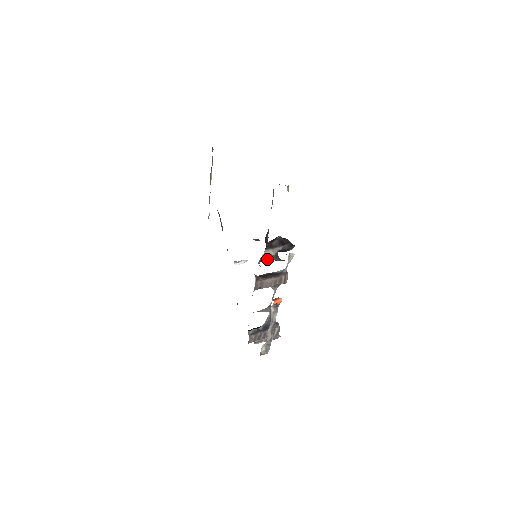
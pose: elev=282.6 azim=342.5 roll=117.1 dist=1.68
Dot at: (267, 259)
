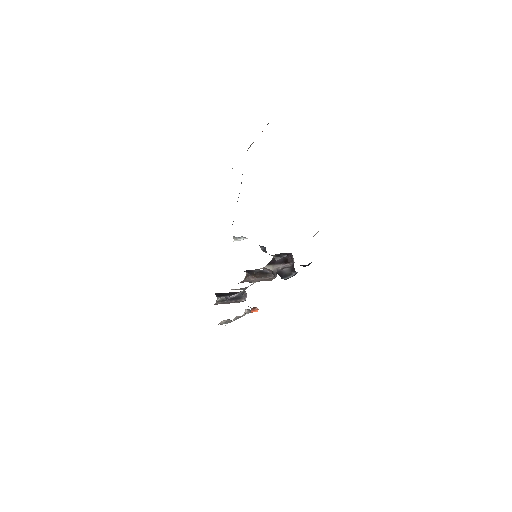
Dot at: occluded
